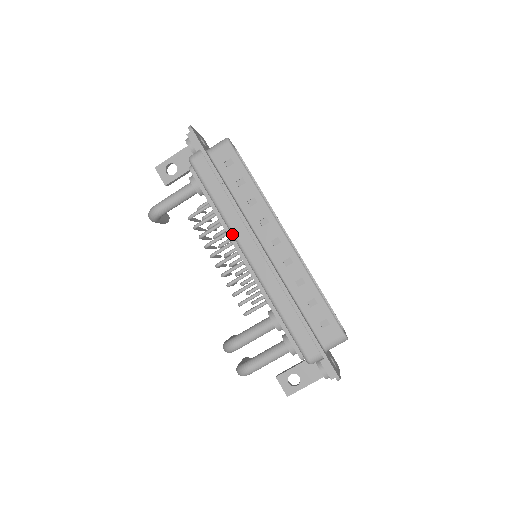
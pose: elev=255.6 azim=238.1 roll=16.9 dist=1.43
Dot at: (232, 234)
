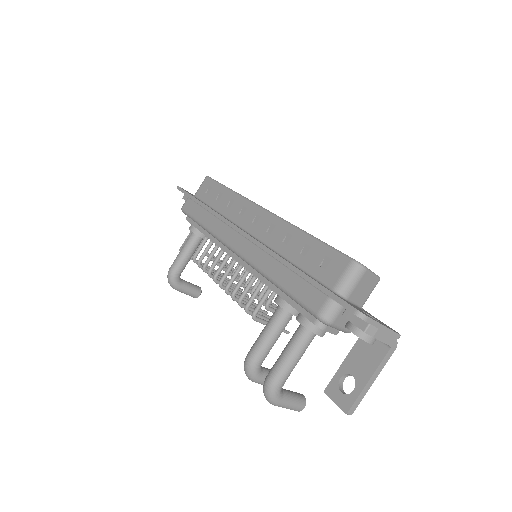
Dot at: (218, 240)
